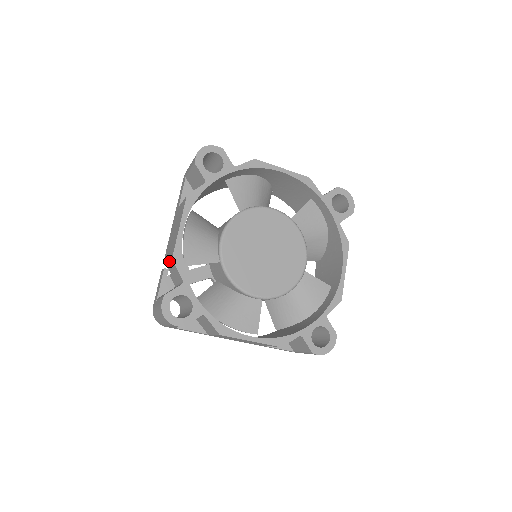
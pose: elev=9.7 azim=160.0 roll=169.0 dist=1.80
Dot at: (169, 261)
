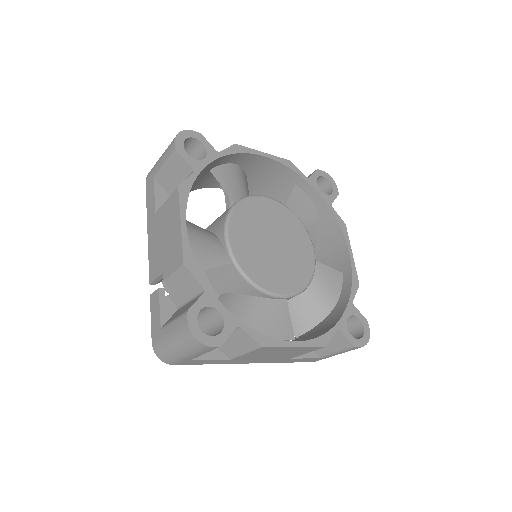
Dot at: (174, 271)
